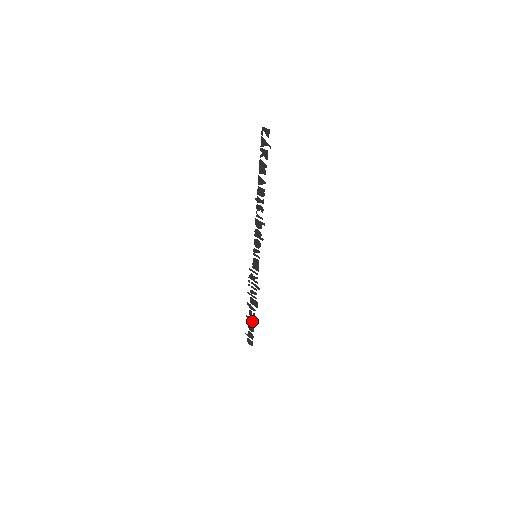
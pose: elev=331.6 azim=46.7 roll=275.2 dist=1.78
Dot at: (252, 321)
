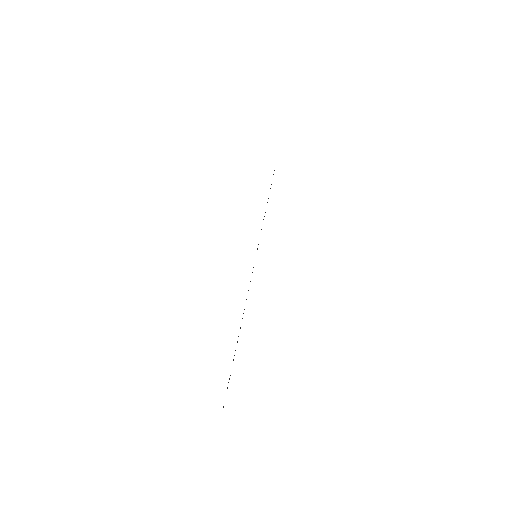
Dot at: occluded
